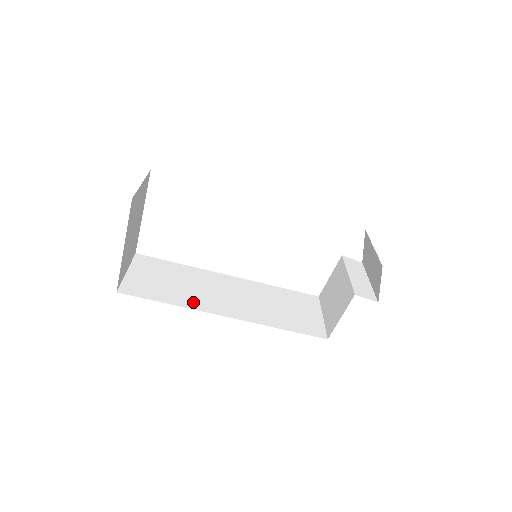
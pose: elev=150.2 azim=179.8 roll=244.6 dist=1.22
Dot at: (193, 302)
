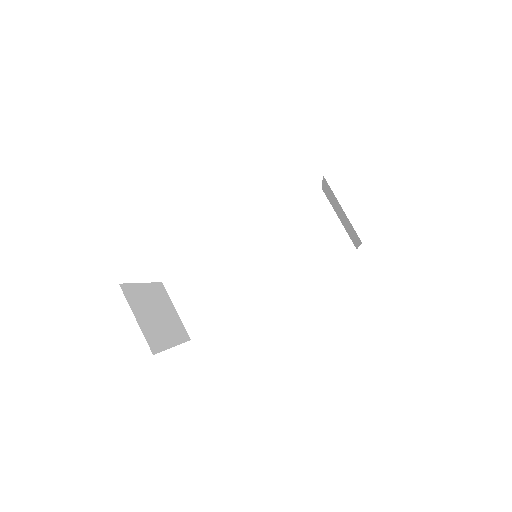
Dot at: (240, 302)
